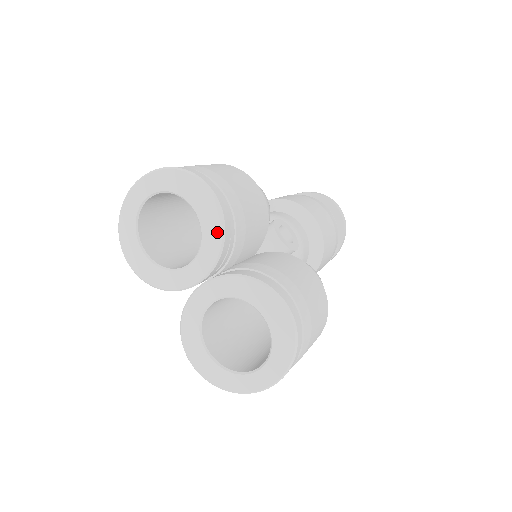
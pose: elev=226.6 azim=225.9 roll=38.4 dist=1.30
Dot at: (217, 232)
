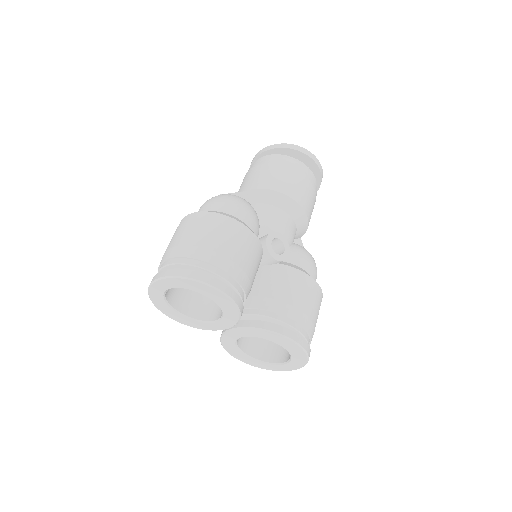
Dot at: (233, 311)
